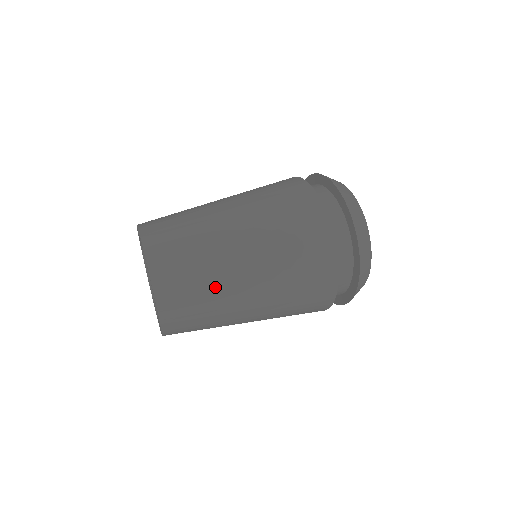
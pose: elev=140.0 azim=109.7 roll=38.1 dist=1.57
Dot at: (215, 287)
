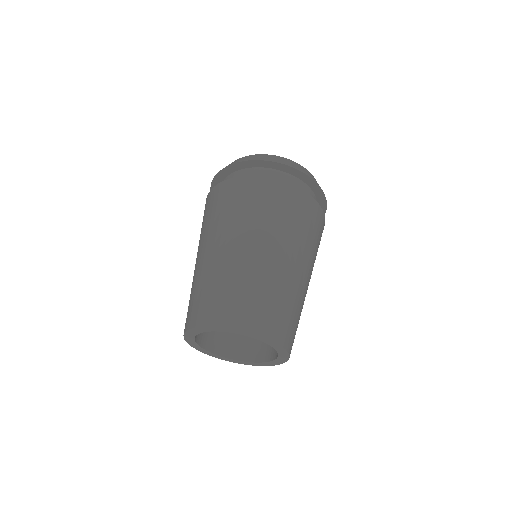
Dot at: occluded
